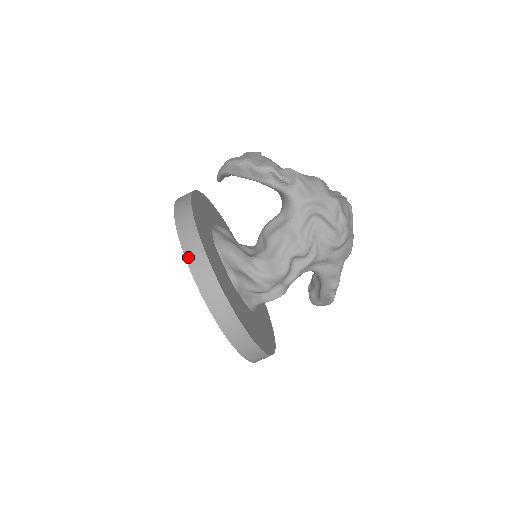
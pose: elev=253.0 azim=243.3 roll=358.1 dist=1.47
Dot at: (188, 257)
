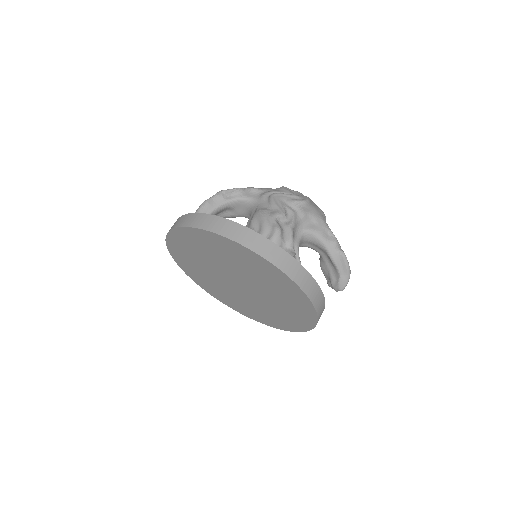
Dot at: (186, 225)
